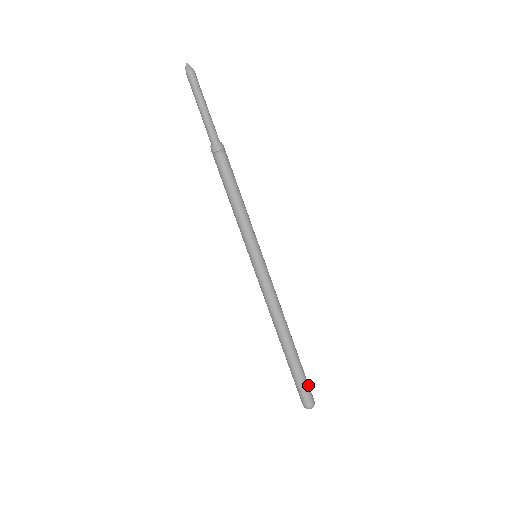
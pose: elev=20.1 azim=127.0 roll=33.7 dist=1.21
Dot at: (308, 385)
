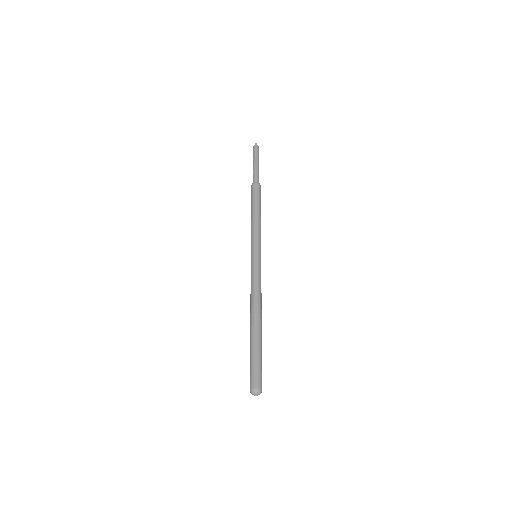
Dot at: occluded
